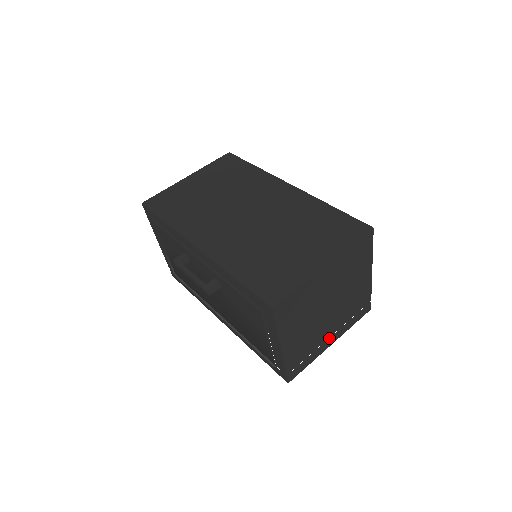
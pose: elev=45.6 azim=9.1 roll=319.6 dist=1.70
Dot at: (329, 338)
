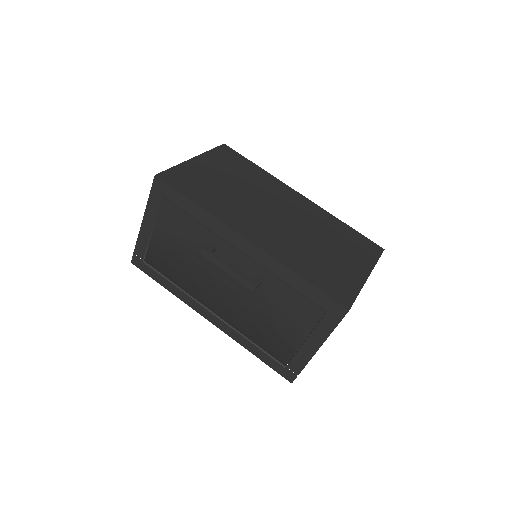
Dot at: occluded
